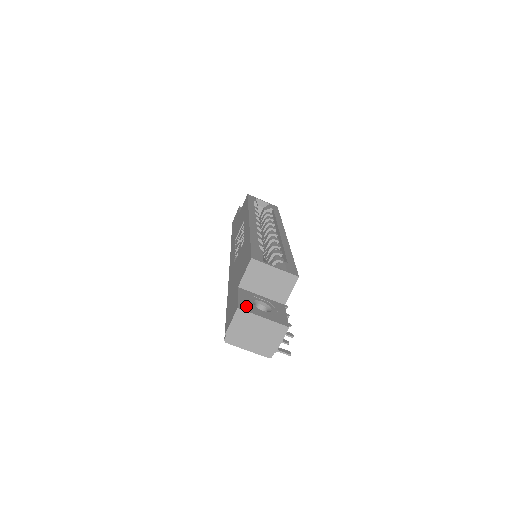
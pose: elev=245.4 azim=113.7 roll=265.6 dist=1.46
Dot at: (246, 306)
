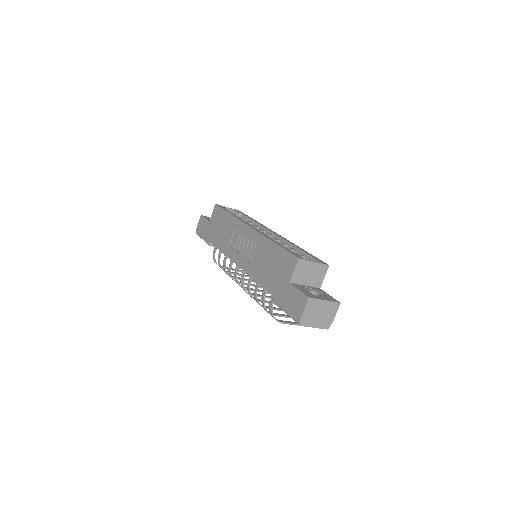
Dot at: (310, 295)
